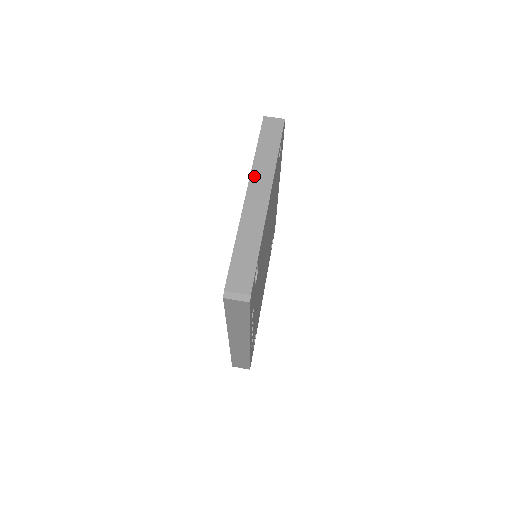
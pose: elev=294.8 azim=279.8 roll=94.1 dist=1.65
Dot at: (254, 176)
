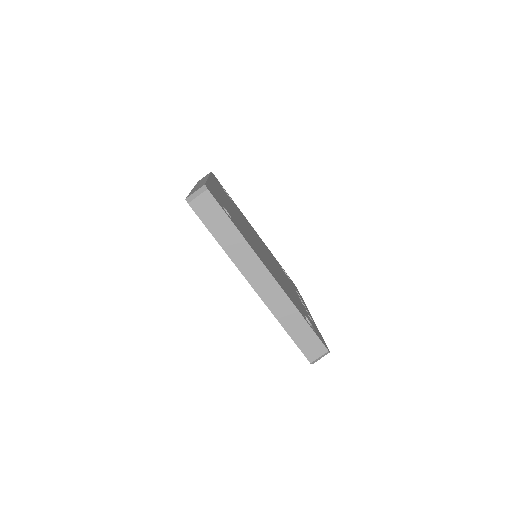
Dot at: (243, 269)
